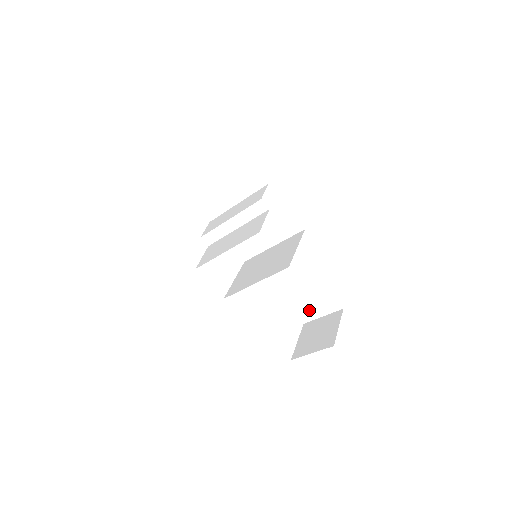
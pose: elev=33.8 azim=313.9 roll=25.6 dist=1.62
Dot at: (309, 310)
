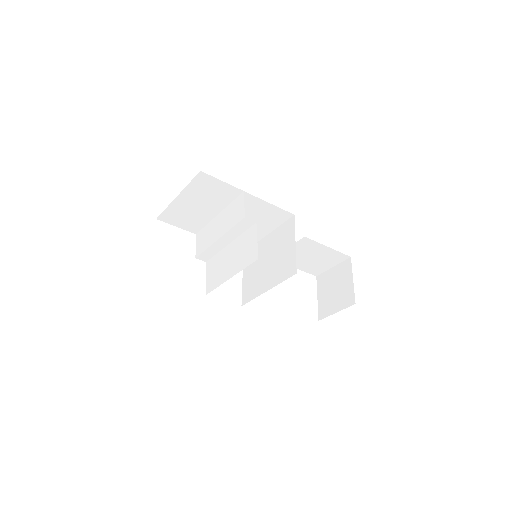
Dot at: (318, 266)
